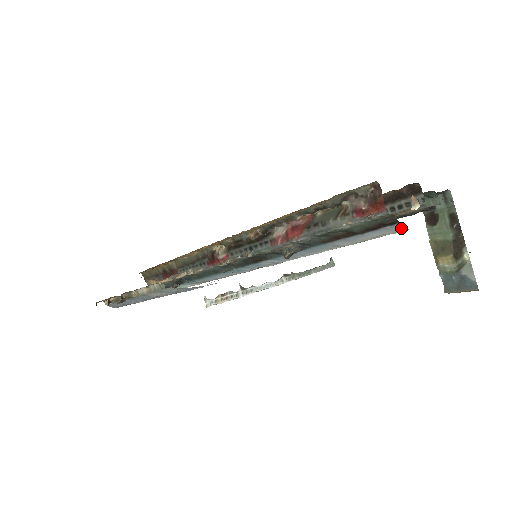
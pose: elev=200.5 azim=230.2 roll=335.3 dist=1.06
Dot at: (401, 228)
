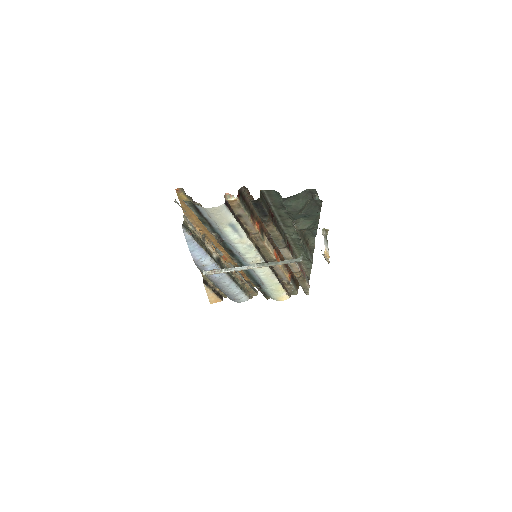
Dot at: (202, 208)
